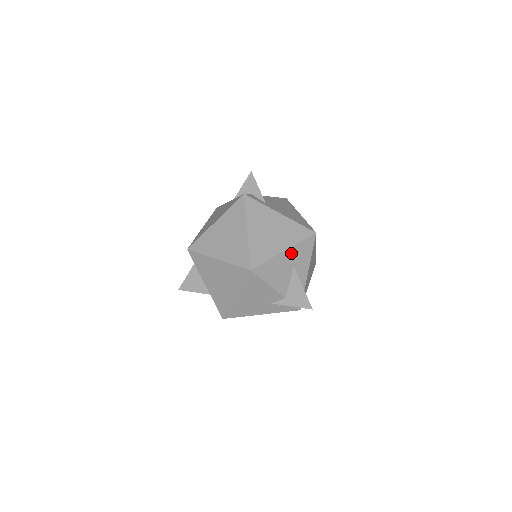
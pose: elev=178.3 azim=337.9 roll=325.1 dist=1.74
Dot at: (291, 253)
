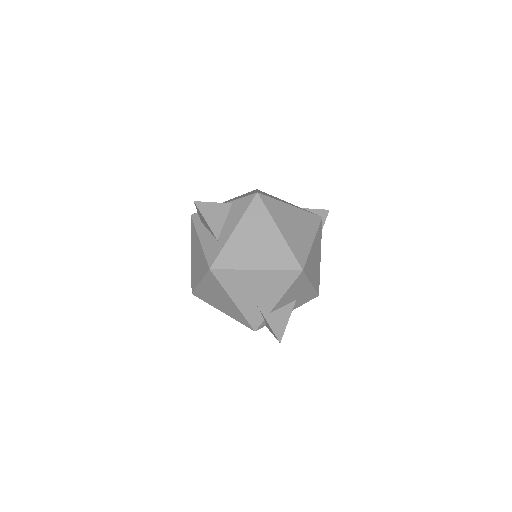
Dot at: (308, 290)
